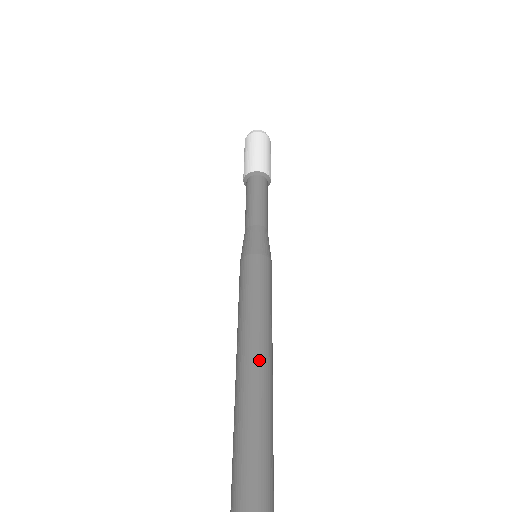
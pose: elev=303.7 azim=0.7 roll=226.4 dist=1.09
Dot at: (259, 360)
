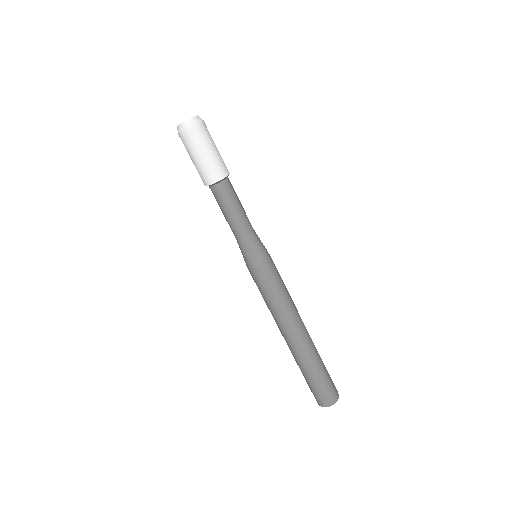
Dot at: (300, 335)
